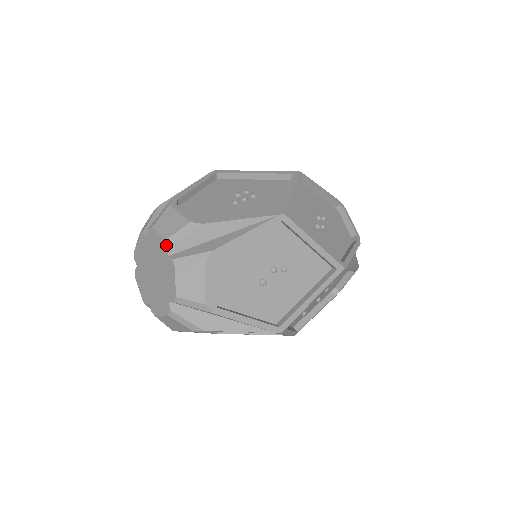
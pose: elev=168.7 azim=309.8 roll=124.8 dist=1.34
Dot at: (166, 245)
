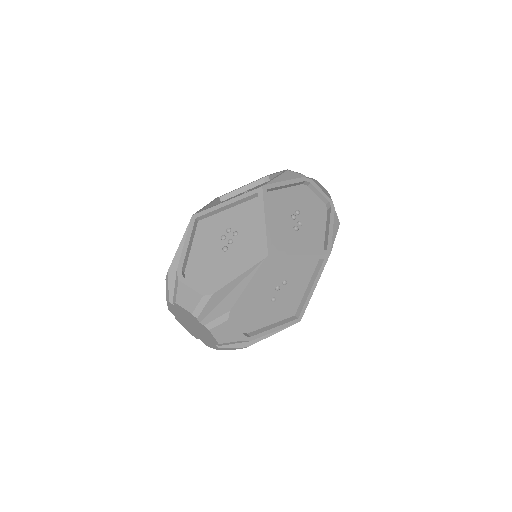
Dot at: (194, 317)
